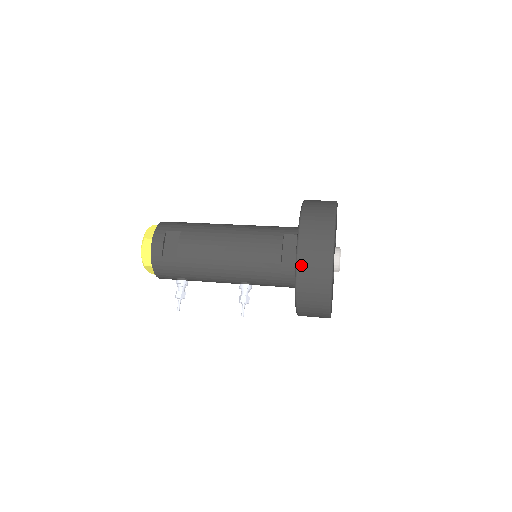
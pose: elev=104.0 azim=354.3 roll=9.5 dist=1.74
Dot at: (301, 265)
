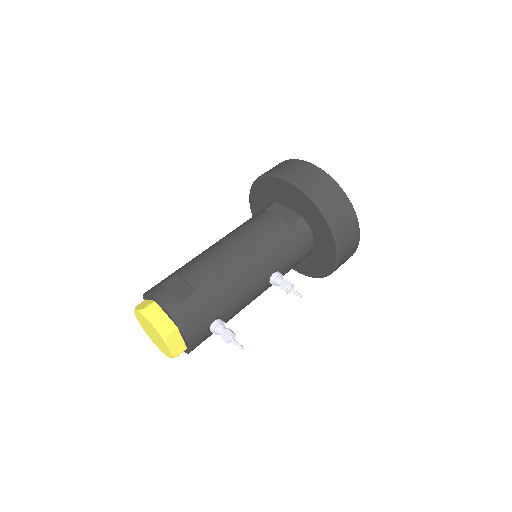
Dot at: (309, 190)
